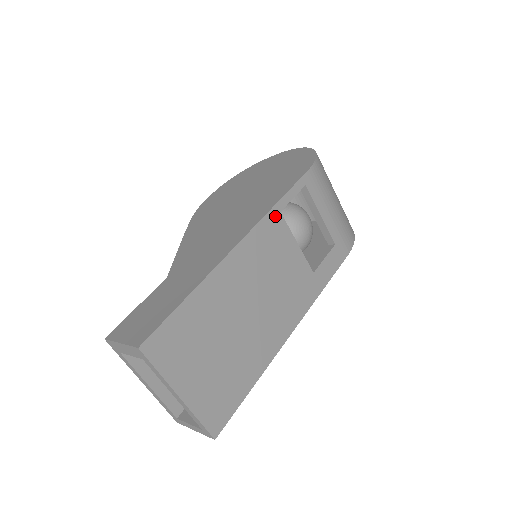
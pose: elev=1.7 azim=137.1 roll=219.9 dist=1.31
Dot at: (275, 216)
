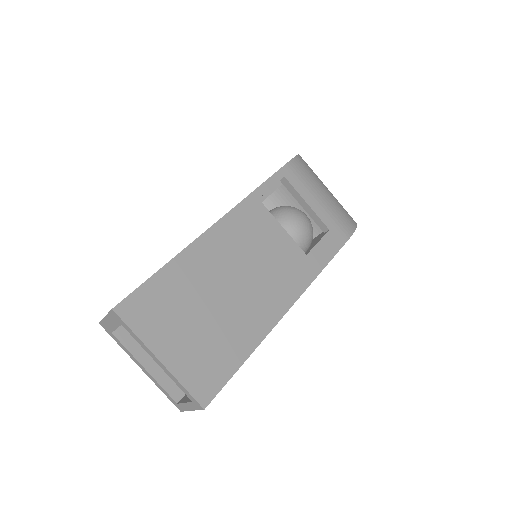
Dot at: (253, 202)
